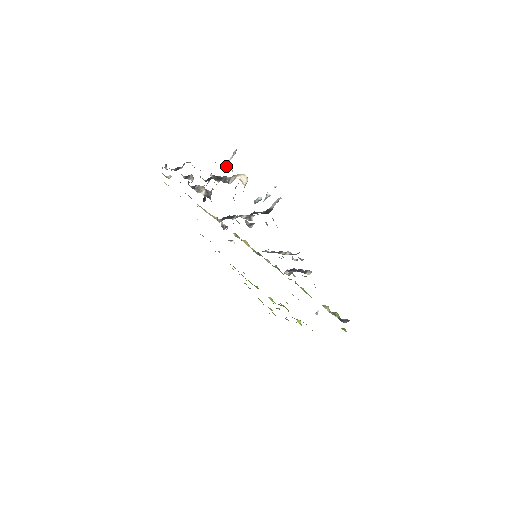
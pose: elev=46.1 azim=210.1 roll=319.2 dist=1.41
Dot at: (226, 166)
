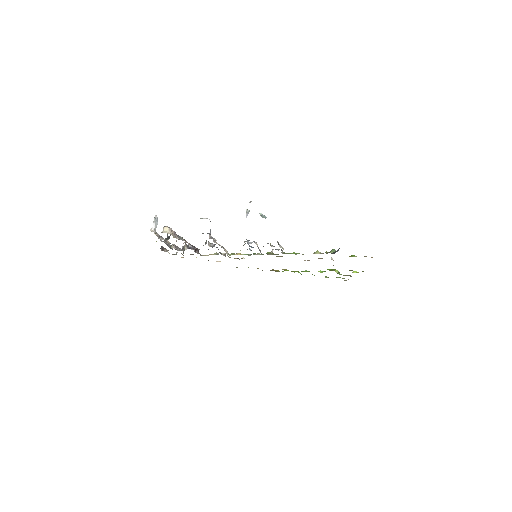
Dot at: (154, 231)
